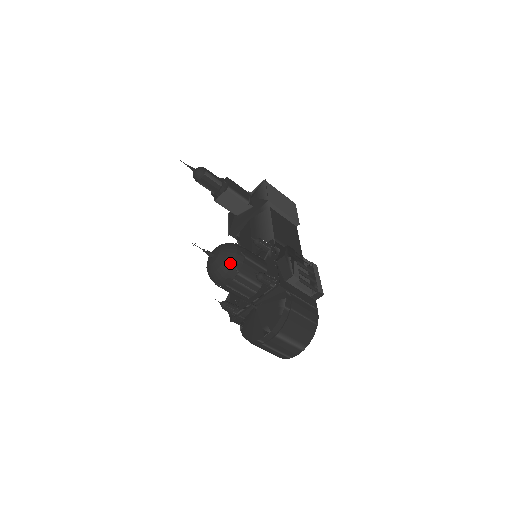
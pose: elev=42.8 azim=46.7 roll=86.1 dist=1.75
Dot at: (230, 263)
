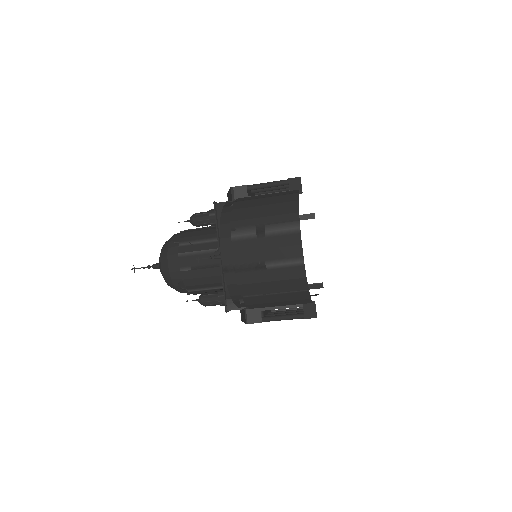
Dot at: (166, 245)
